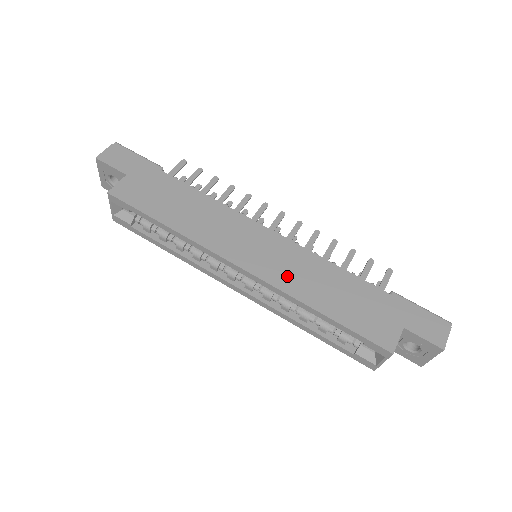
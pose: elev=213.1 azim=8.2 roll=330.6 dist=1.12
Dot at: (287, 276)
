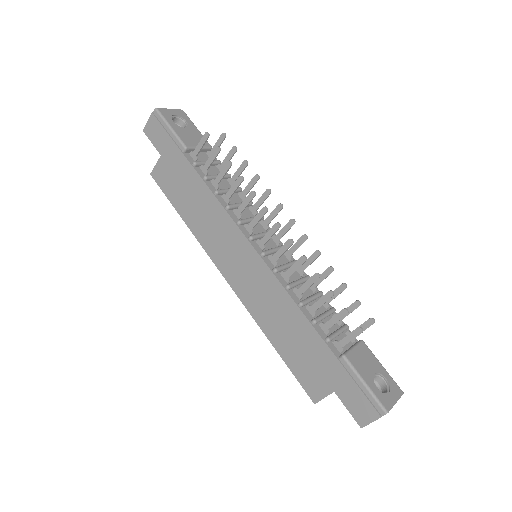
Dot at: (256, 301)
